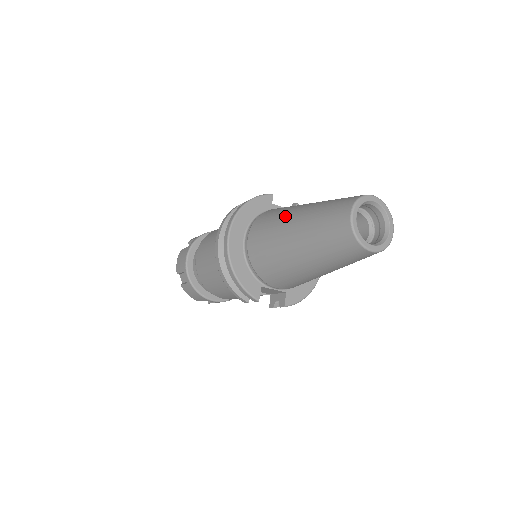
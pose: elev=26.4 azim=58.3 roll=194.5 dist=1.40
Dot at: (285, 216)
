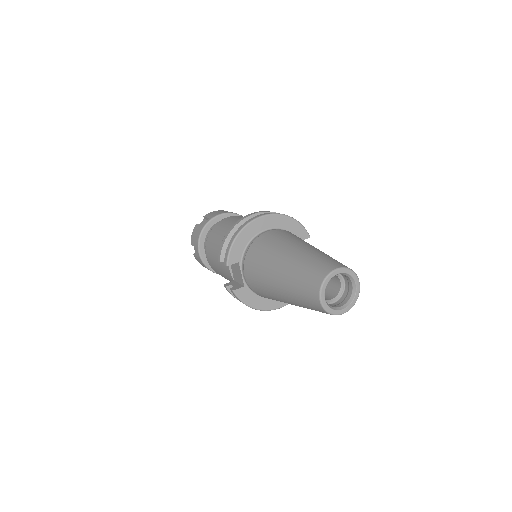
Dot at: (303, 241)
